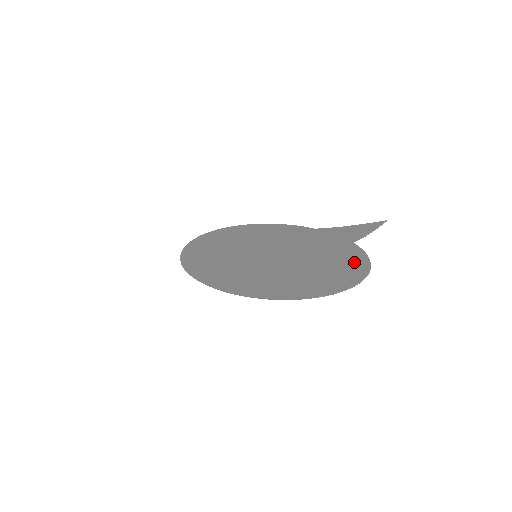
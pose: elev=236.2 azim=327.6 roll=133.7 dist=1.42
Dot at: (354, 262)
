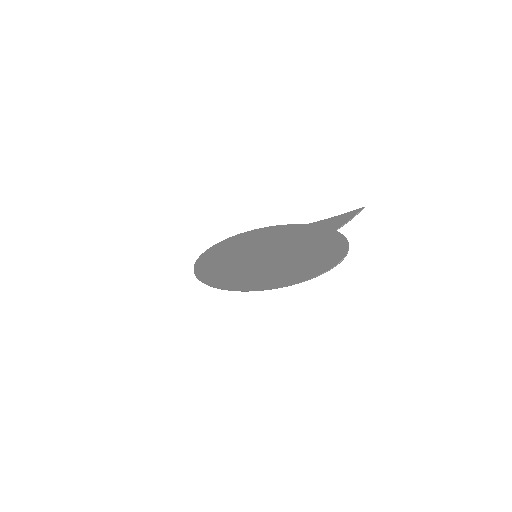
Dot at: (335, 246)
